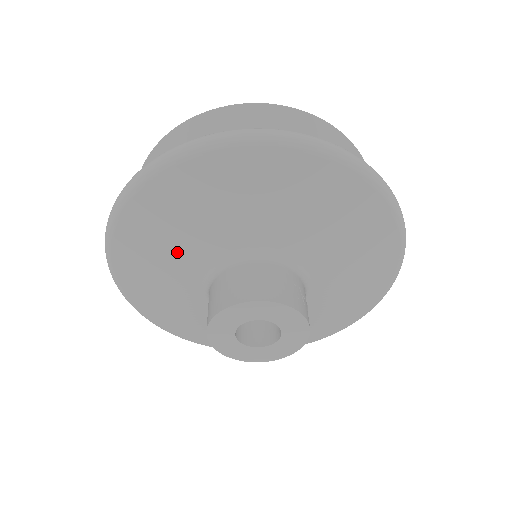
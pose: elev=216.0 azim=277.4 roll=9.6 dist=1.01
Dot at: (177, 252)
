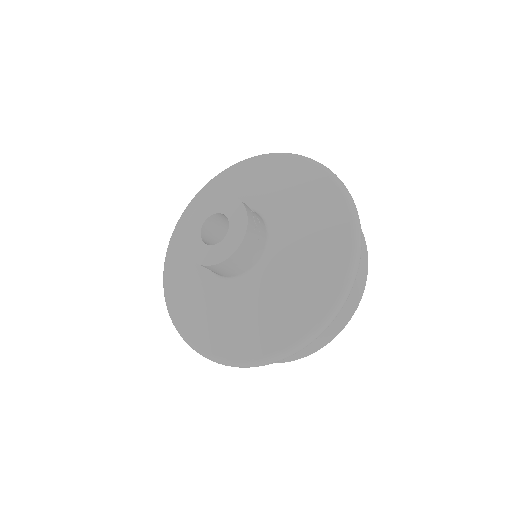
Dot at: occluded
